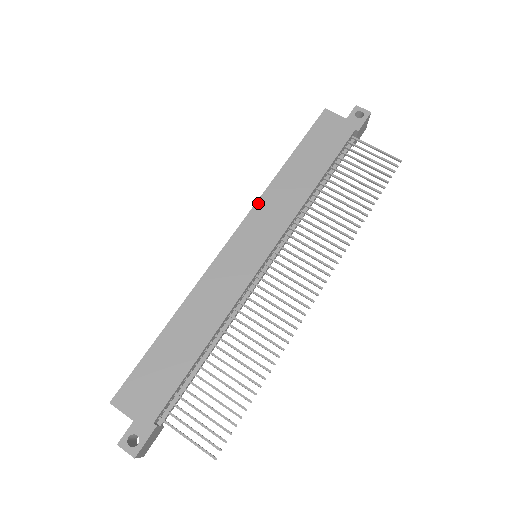
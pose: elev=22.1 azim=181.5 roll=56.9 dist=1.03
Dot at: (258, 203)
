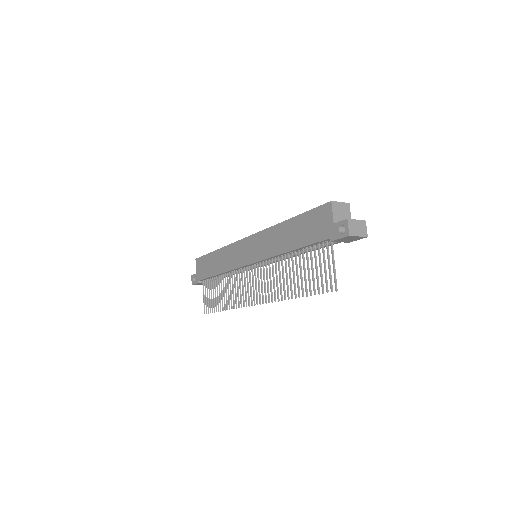
Dot at: (264, 231)
